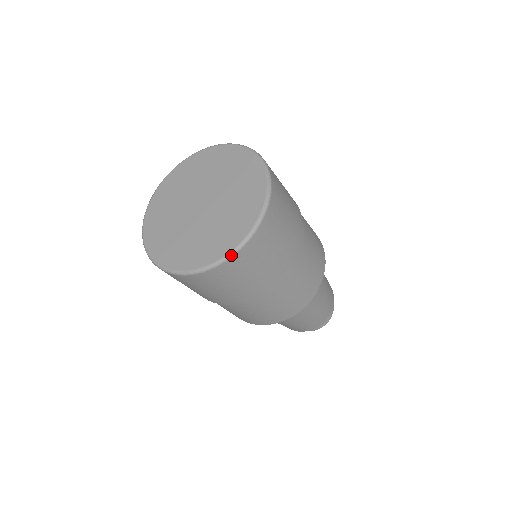
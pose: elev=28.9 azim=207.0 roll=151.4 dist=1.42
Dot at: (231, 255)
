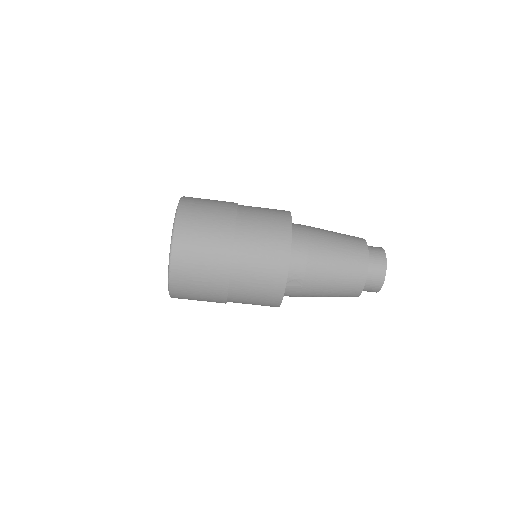
Dot at: (176, 216)
